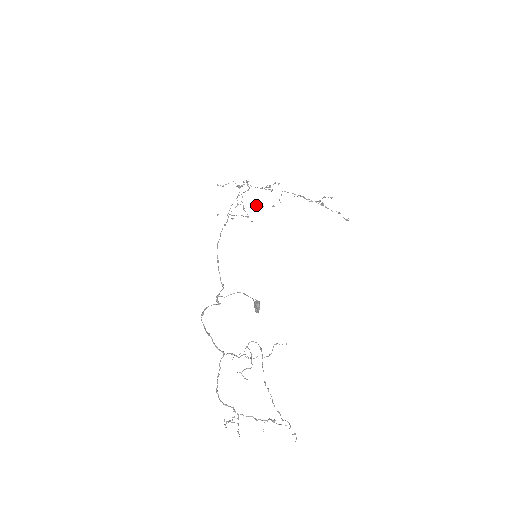
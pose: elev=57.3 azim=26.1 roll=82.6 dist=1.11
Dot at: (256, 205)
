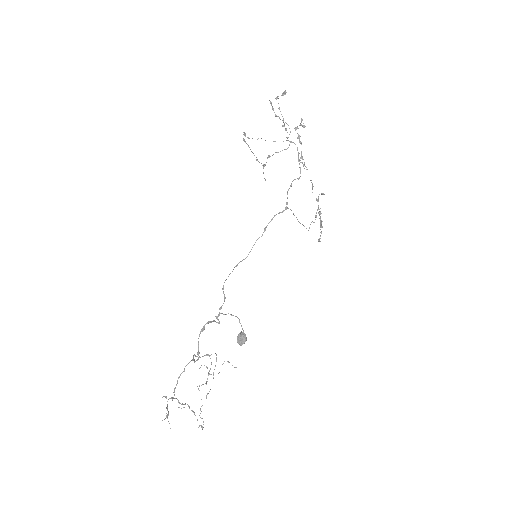
Dot at: occluded
